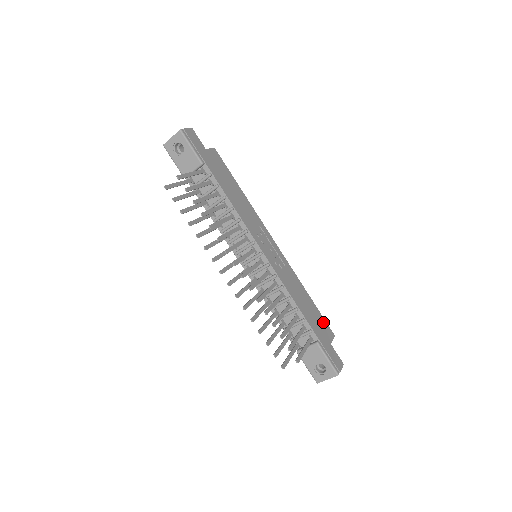
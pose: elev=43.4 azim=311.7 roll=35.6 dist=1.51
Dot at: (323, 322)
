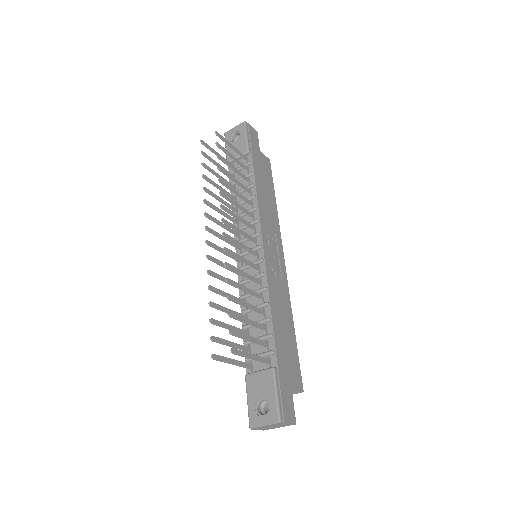
Dot at: (296, 364)
